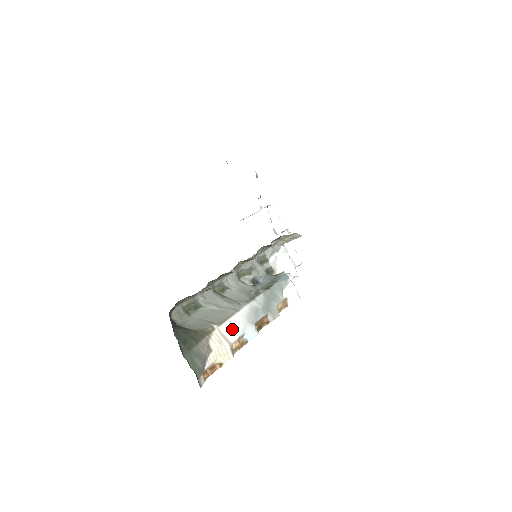
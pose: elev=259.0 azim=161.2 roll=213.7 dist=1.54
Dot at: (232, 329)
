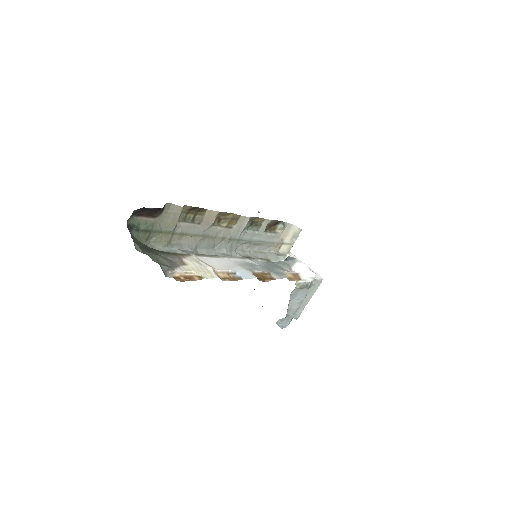
Dot at: (217, 263)
